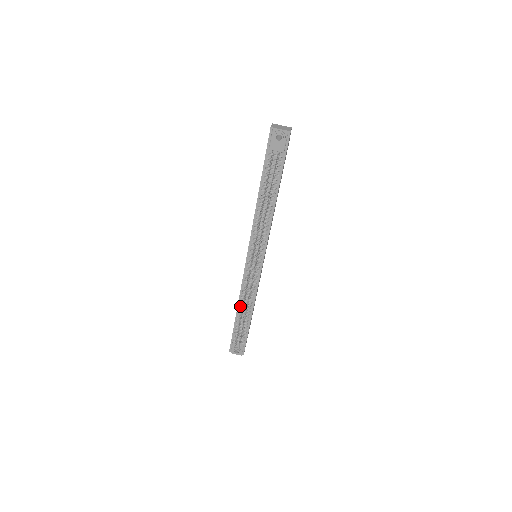
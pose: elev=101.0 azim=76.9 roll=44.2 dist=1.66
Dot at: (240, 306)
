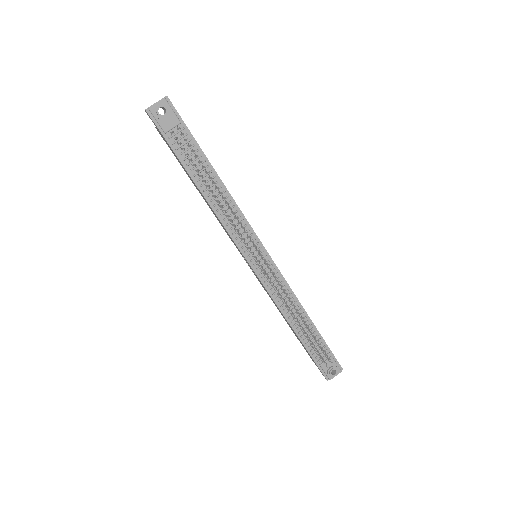
Dot at: (291, 321)
